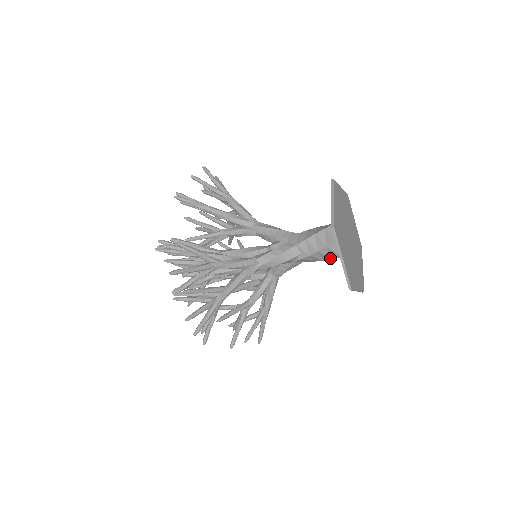
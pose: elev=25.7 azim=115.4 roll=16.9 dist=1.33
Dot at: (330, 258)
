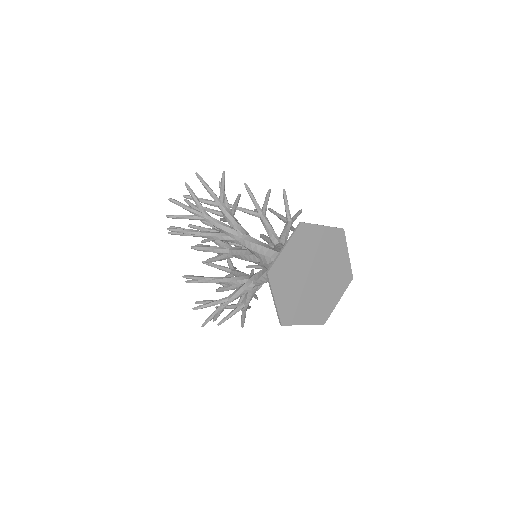
Dot at: occluded
